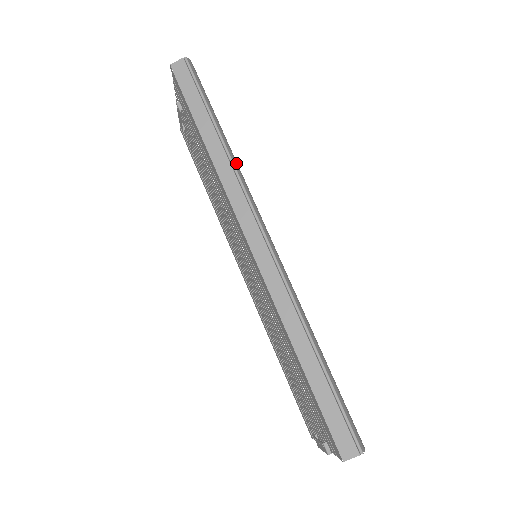
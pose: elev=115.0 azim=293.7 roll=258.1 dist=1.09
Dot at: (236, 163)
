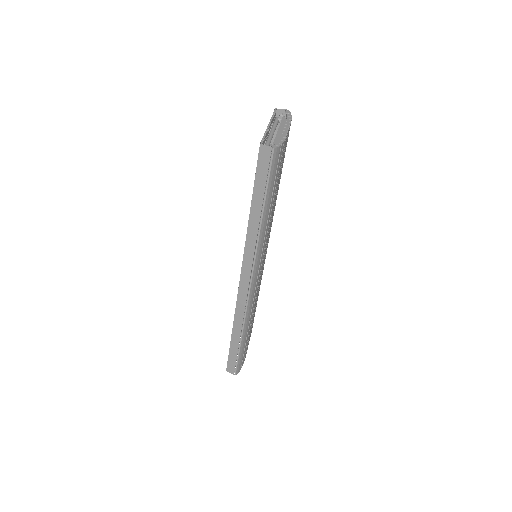
Dot at: (263, 235)
